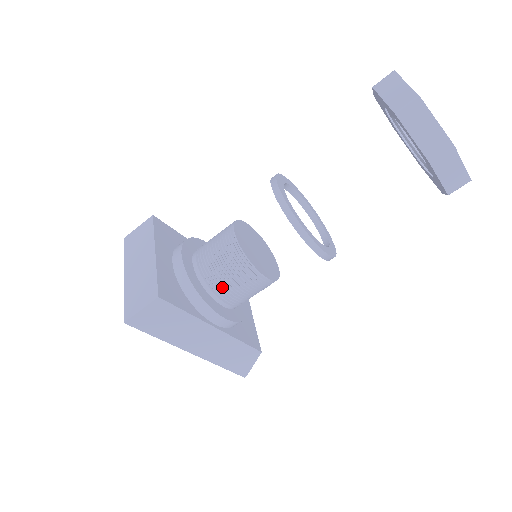
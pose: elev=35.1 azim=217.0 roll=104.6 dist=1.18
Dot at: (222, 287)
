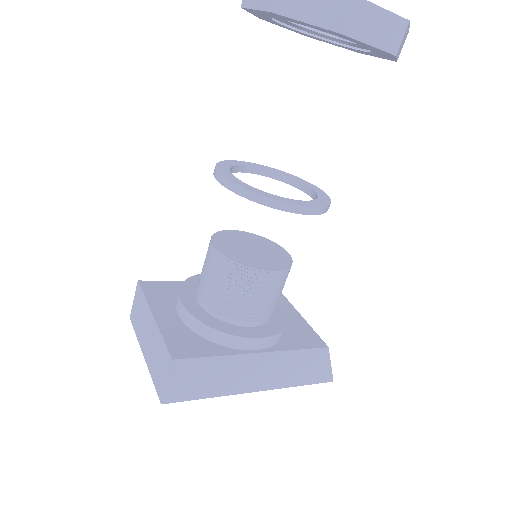
Dot at: (238, 309)
